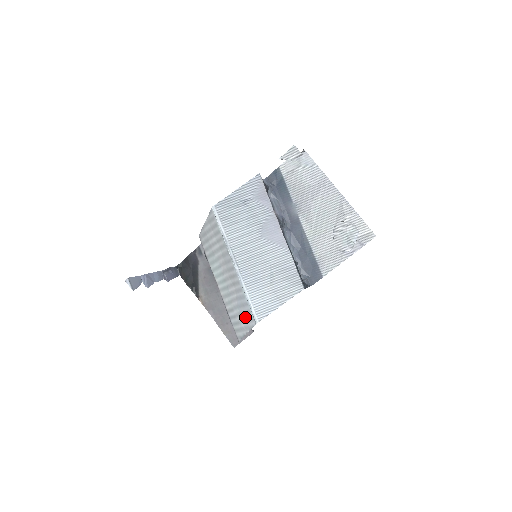
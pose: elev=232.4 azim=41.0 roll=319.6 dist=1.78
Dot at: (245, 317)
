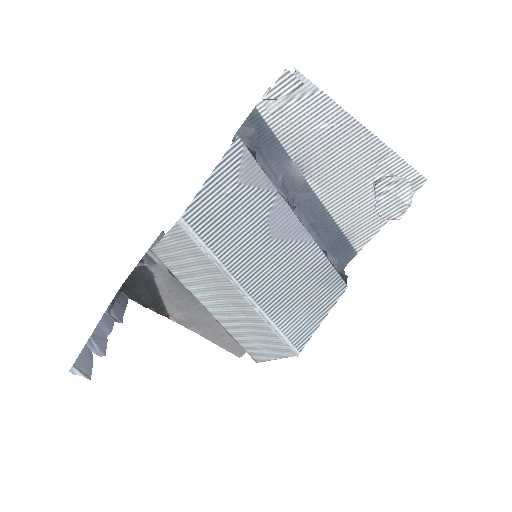
Dot at: (271, 346)
